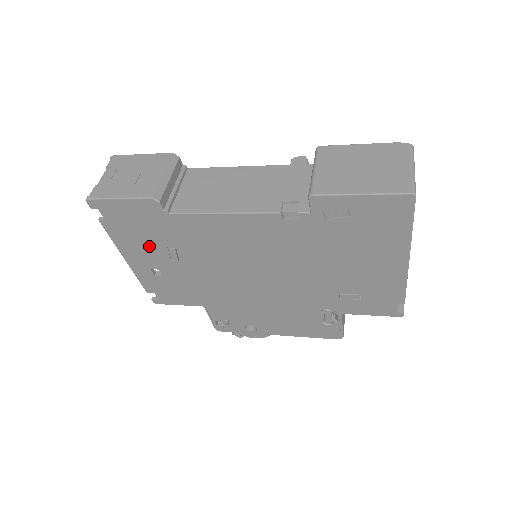
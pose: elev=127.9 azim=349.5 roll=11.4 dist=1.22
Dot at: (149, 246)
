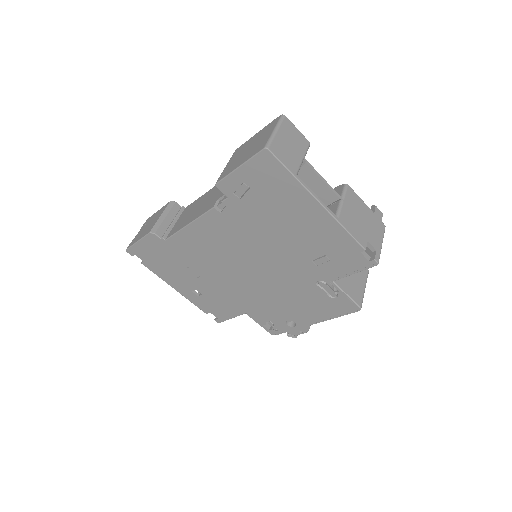
Dot at: (177, 272)
